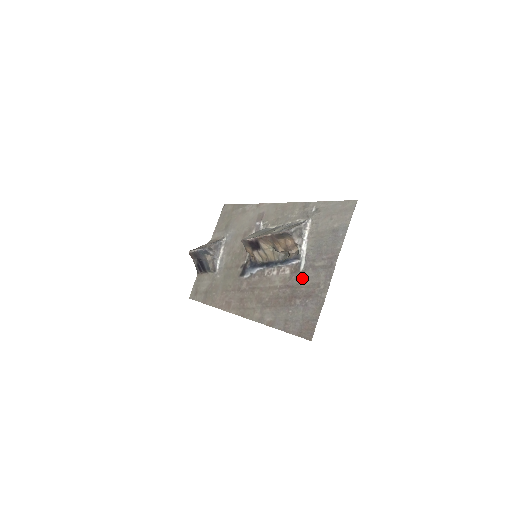
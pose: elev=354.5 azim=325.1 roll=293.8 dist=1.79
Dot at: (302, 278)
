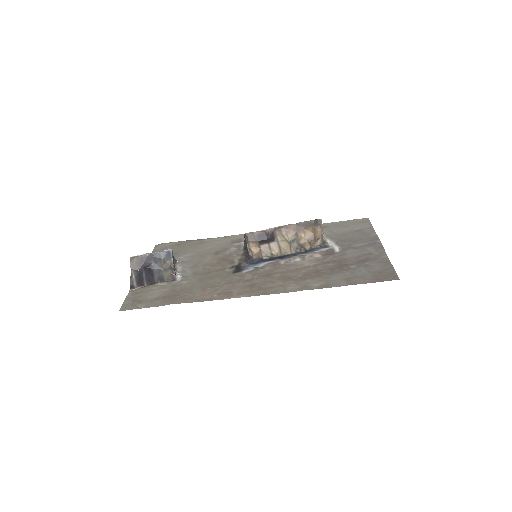
Dot at: (344, 254)
